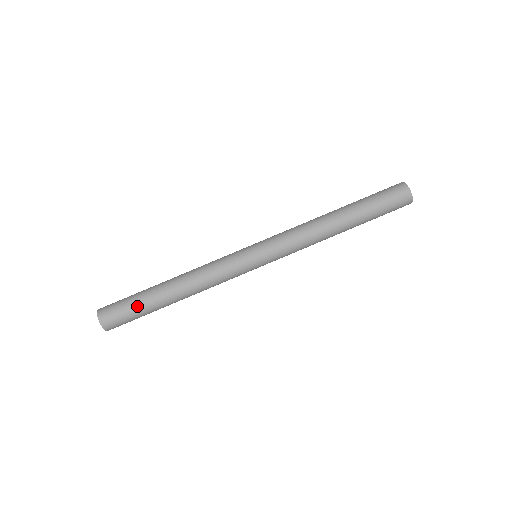
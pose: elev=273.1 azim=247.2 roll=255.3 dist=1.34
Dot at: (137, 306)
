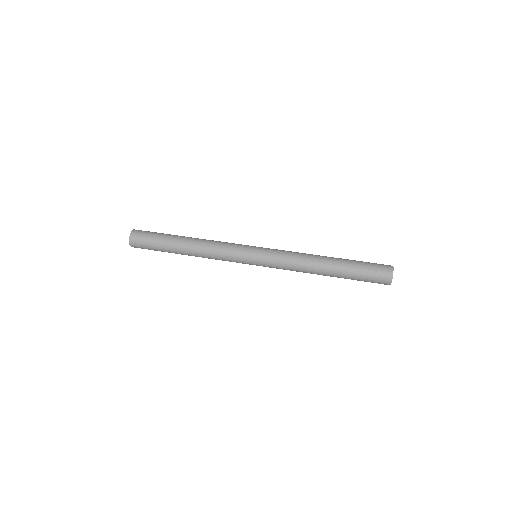
Dot at: (161, 235)
